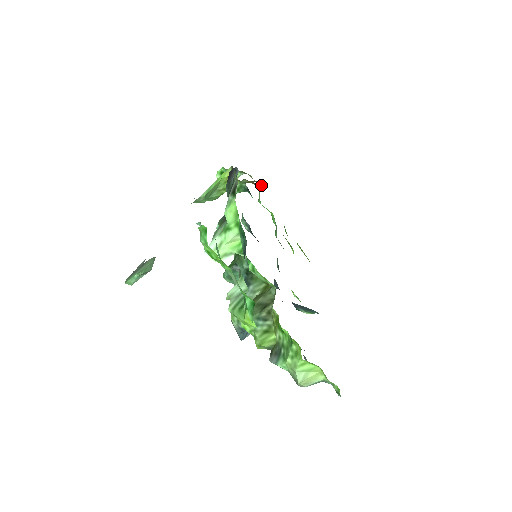
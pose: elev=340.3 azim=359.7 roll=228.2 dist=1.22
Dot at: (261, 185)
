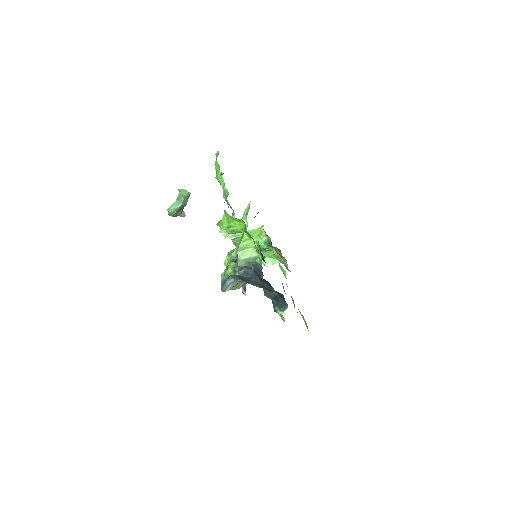
Dot at: (287, 265)
